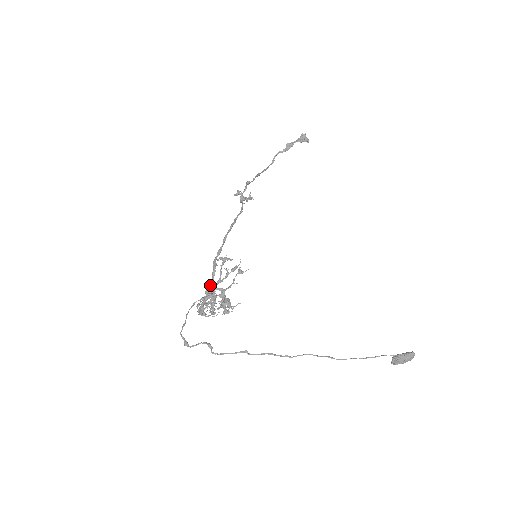
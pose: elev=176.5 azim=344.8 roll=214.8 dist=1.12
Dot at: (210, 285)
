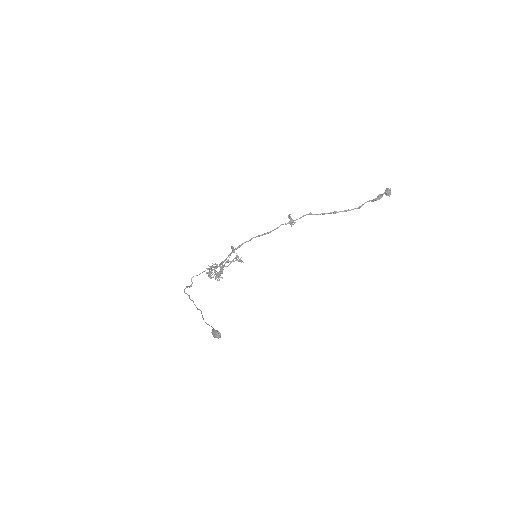
Dot at: (223, 261)
